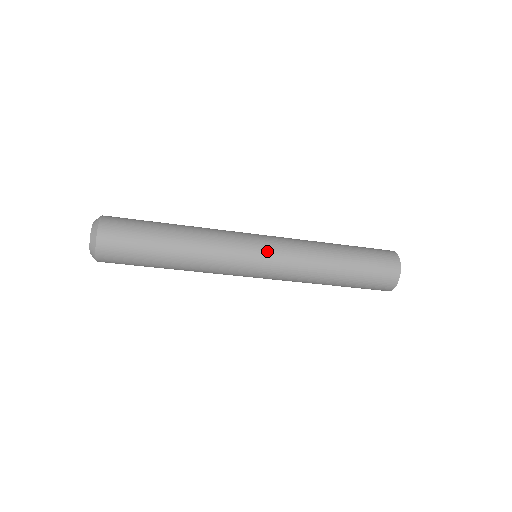
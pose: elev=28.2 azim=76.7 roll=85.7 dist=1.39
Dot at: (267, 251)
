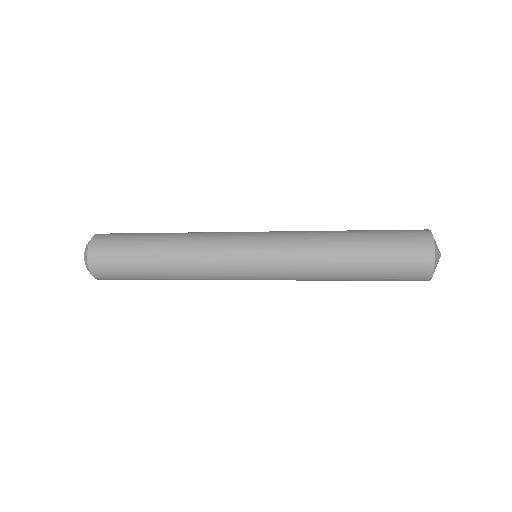
Dot at: (259, 265)
